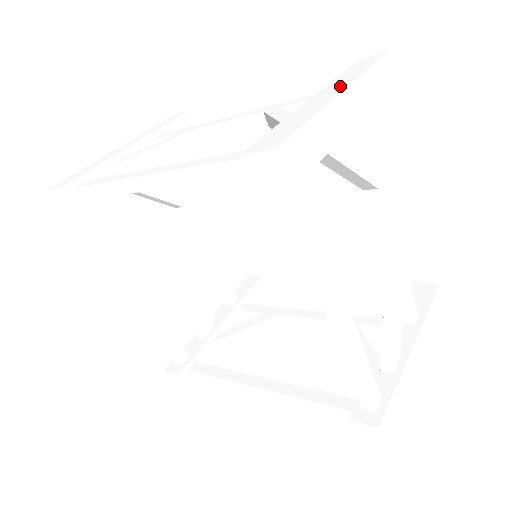
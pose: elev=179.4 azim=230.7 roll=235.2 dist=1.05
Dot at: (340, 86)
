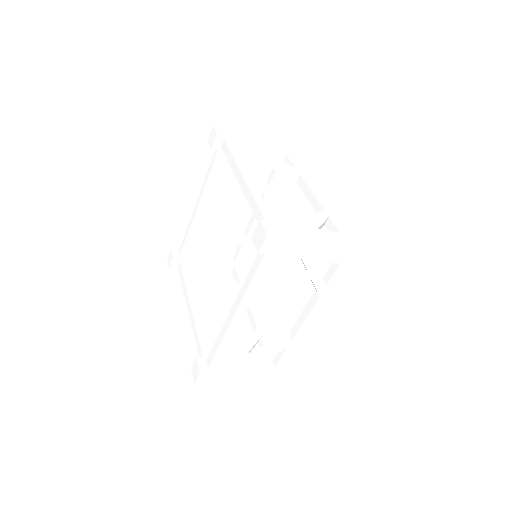
Dot at: occluded
